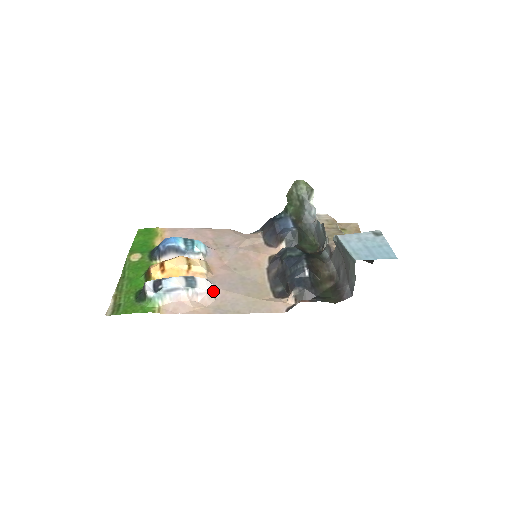
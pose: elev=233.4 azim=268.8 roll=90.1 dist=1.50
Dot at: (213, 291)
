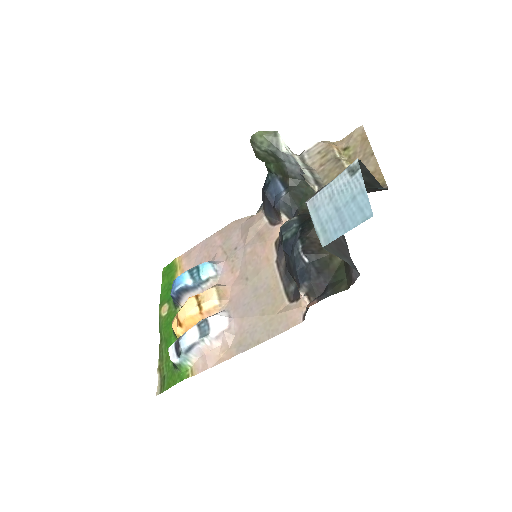
Dot at: (229, 326)
